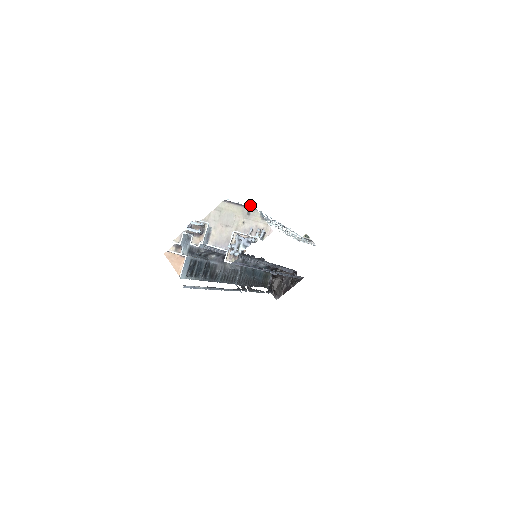
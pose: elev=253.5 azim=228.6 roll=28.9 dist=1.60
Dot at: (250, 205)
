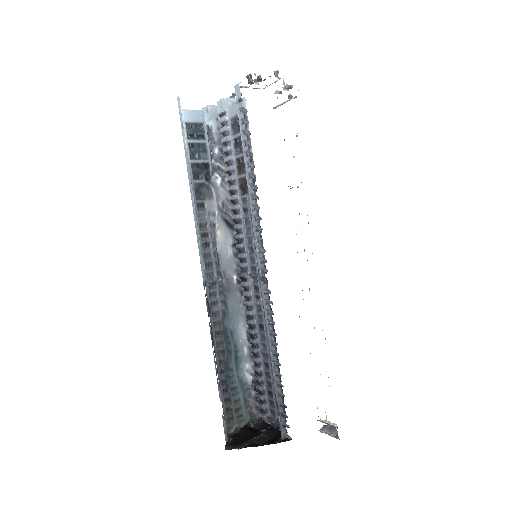
Dot at: (294, 98)
